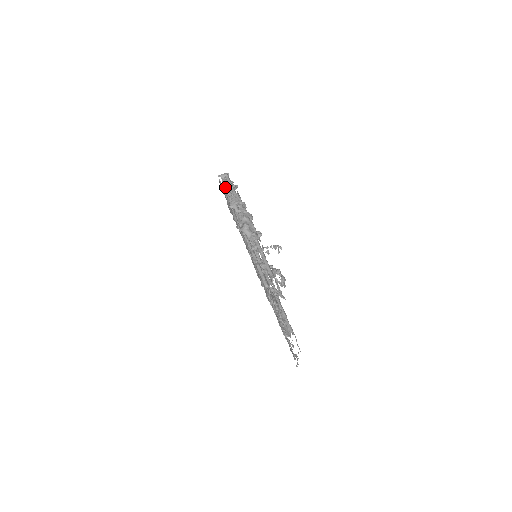
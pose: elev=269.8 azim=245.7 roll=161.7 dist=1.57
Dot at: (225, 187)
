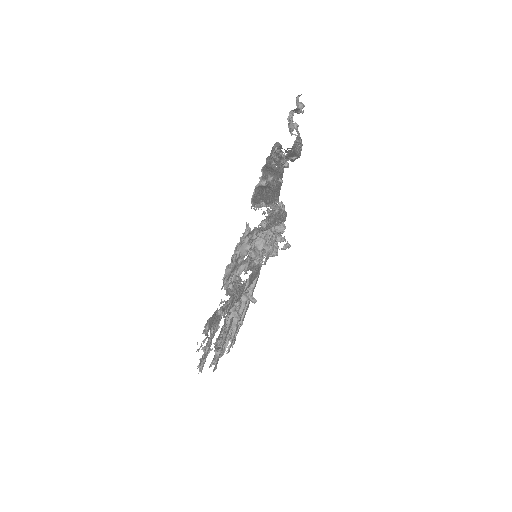
Dot at: occluded
